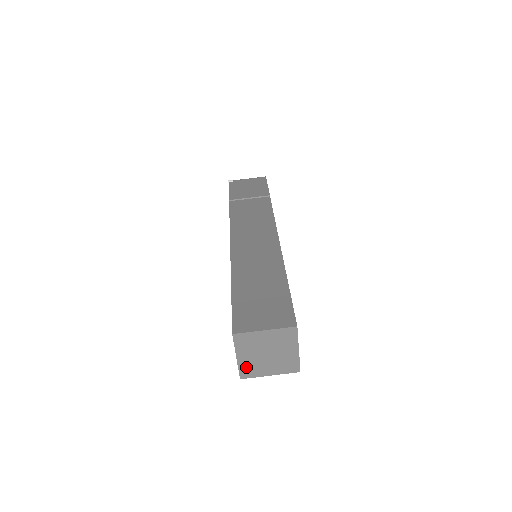
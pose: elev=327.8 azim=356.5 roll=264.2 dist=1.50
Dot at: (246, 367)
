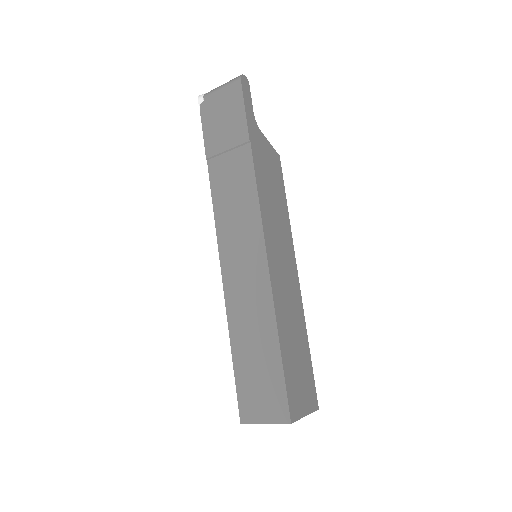
Dot at: occluded
